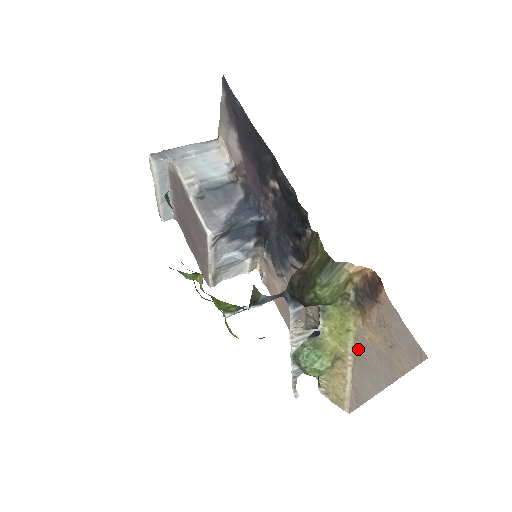
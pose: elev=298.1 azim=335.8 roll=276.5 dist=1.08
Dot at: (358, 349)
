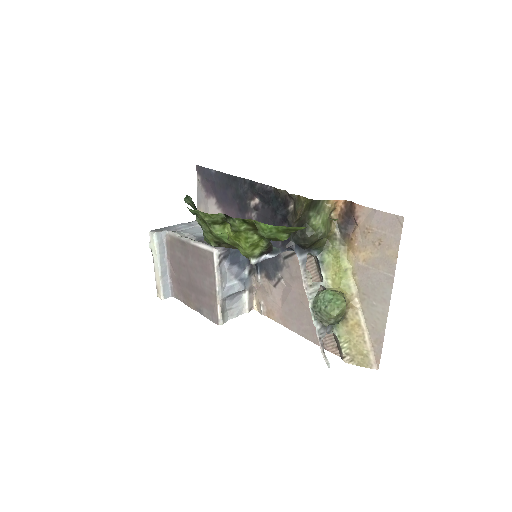
Dot at: (359, 283)
